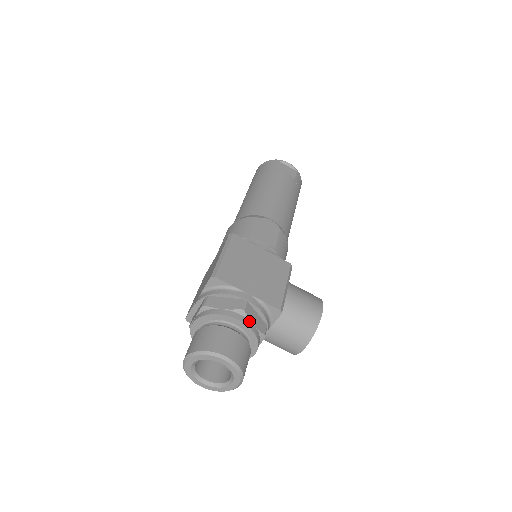
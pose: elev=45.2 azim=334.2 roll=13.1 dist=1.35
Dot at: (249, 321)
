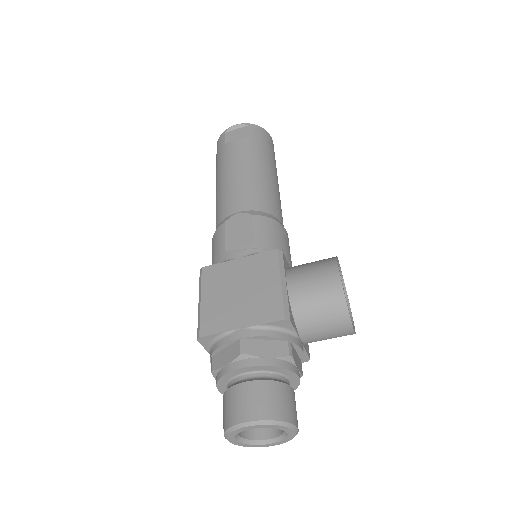
Dot at: (258, 359)
